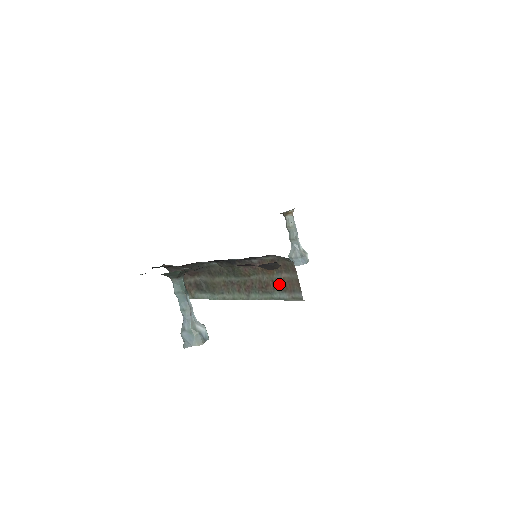
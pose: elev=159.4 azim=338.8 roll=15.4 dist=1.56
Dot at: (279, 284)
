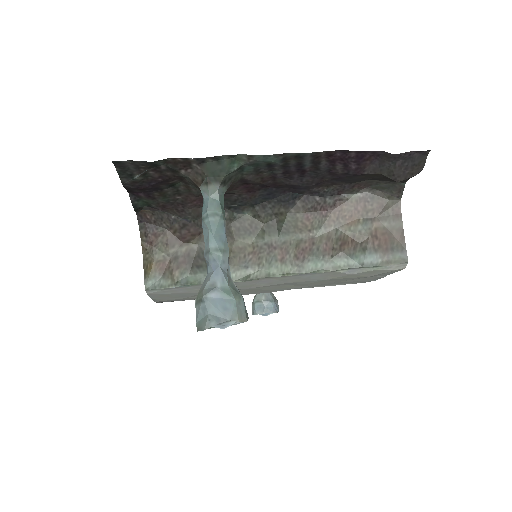
Dot at: (366, 240)
